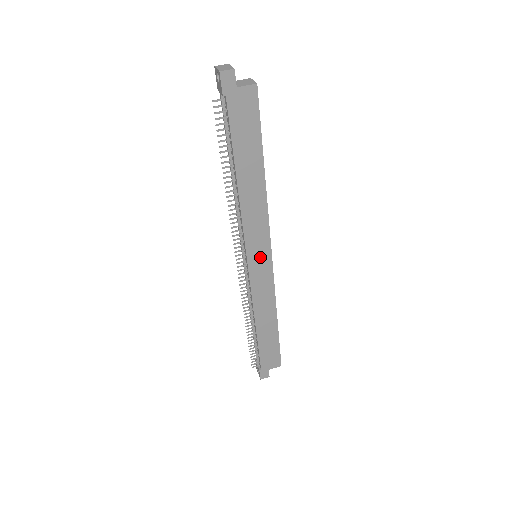
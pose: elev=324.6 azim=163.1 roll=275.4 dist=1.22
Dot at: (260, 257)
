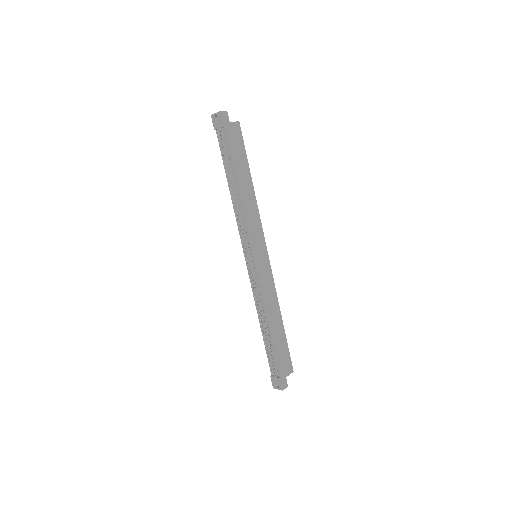
Dot at: (261, 253)
